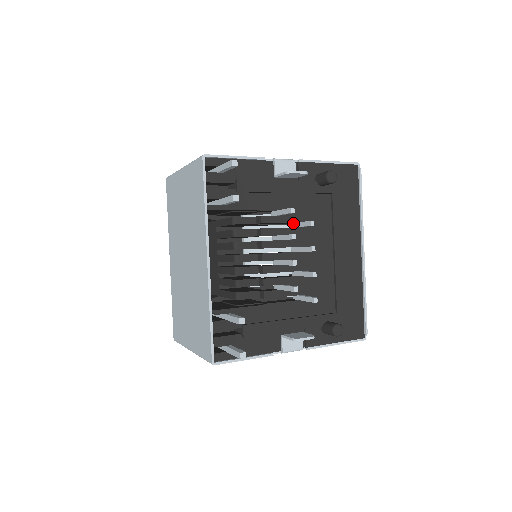
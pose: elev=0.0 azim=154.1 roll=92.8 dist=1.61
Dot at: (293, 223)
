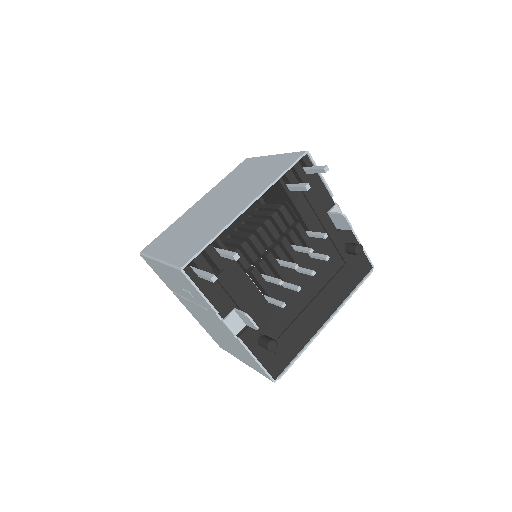
Dot at: occluded
